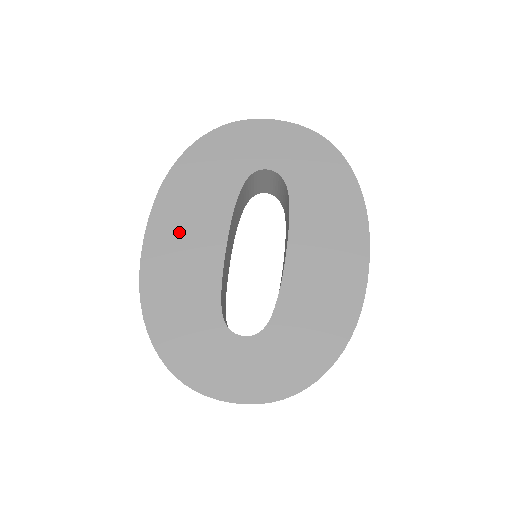
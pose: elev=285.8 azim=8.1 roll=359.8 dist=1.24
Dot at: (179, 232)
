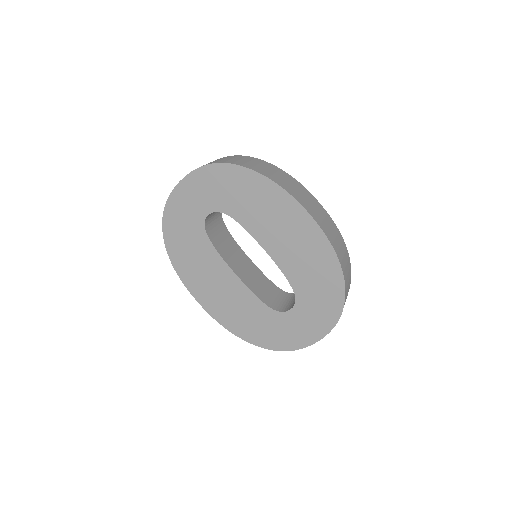
Dot at: (210, 289)
